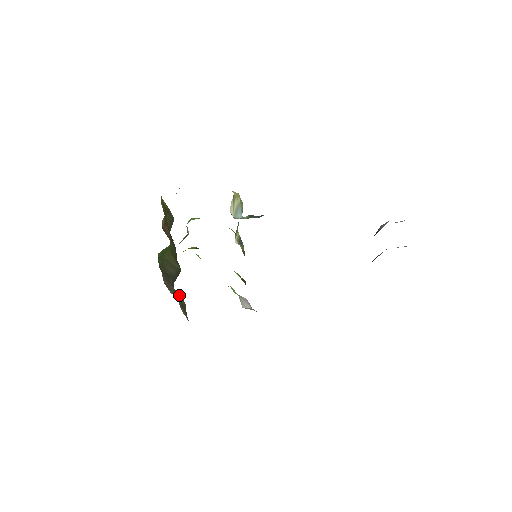
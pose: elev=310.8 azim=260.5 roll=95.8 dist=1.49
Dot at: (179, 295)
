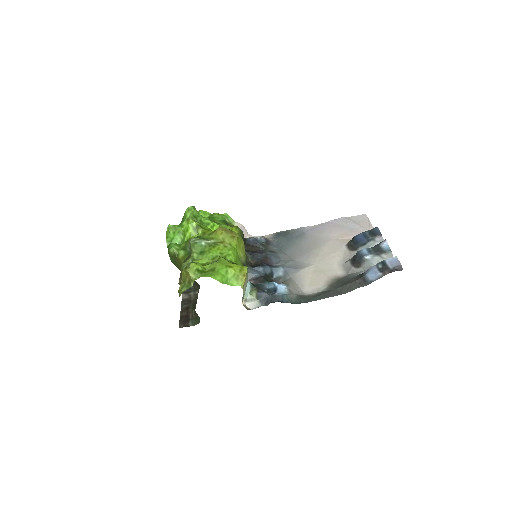
Dot at: occluded
